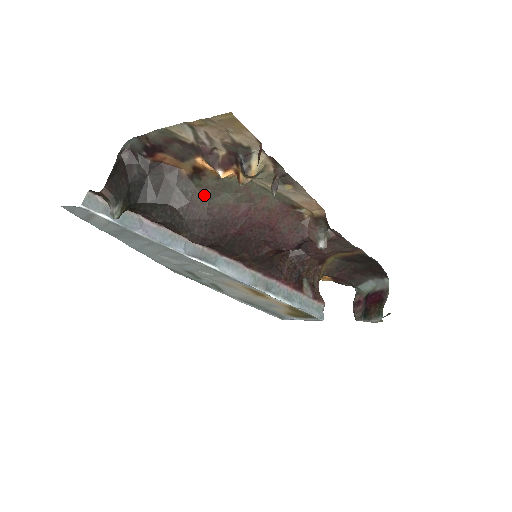
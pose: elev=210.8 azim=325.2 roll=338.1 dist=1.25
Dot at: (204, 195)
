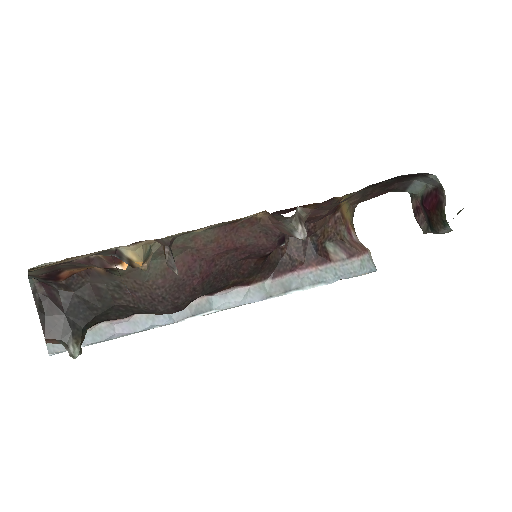
Dot at: (135, 278)
